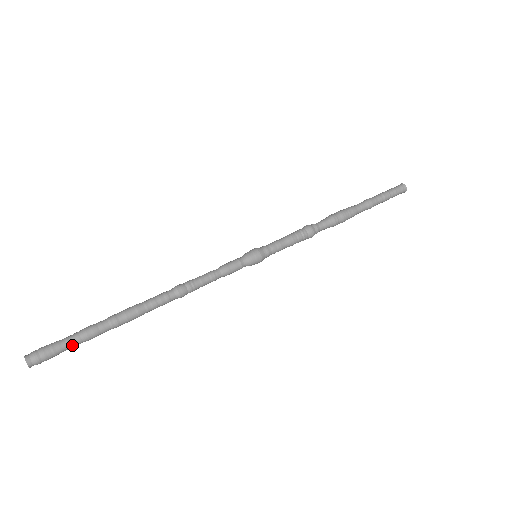
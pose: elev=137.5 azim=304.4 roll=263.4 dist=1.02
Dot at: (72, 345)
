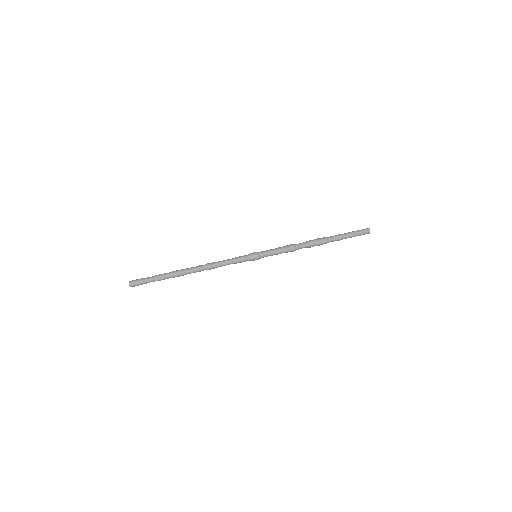
Dot at: (150, 280)
